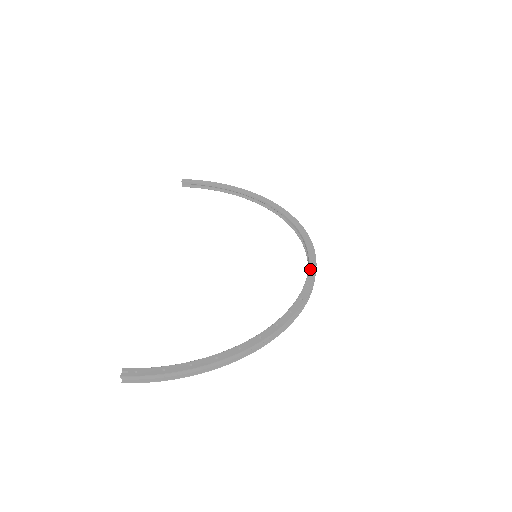
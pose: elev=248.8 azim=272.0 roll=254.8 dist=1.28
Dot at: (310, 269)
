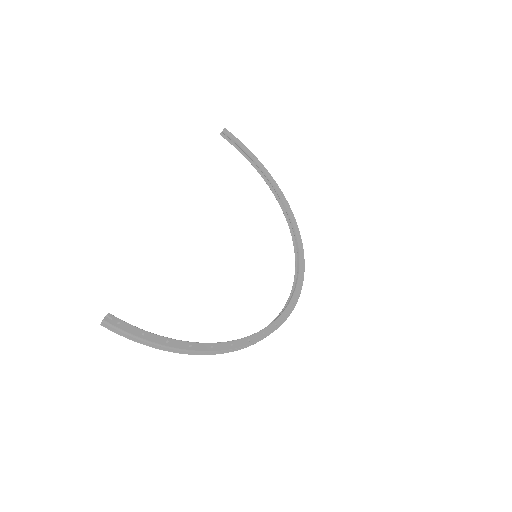
Dot at: (293, 298)
